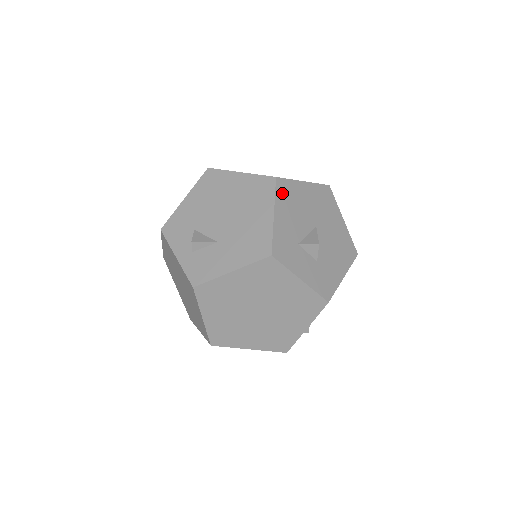
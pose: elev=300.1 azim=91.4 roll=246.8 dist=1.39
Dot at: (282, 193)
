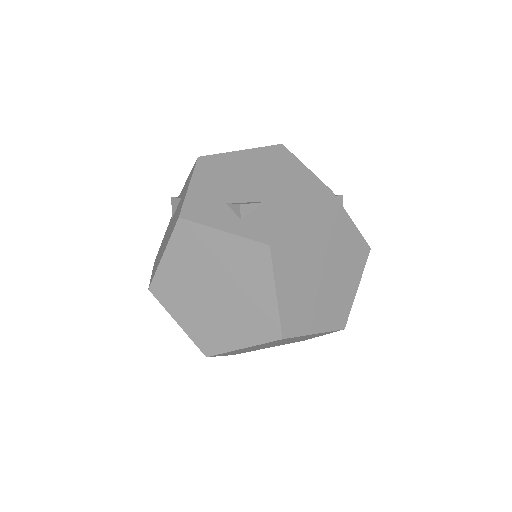
Dot at: occluded
